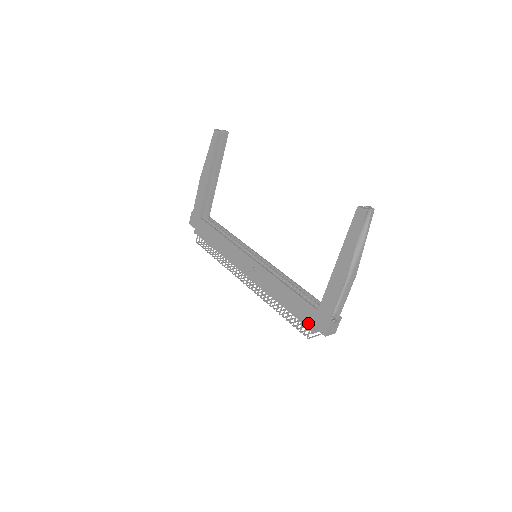
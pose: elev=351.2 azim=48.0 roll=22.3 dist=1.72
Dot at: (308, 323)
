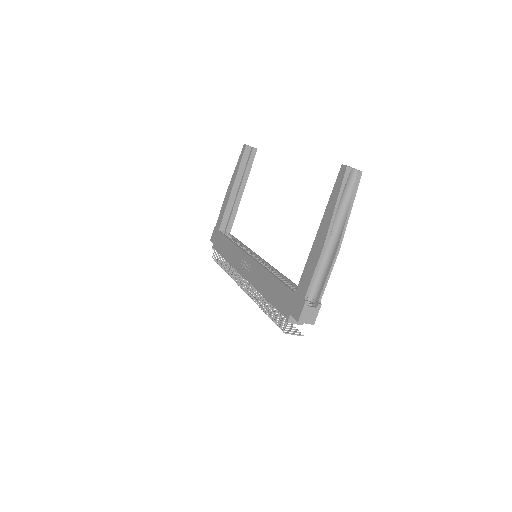
Dot at: (285, 311)
